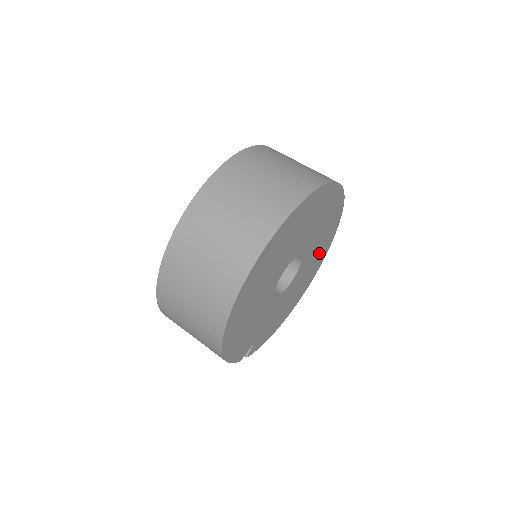
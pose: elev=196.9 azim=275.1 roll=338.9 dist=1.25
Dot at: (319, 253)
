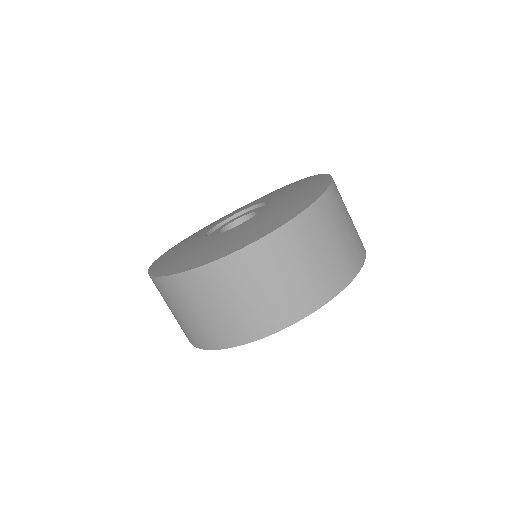
Dot at: occluded
